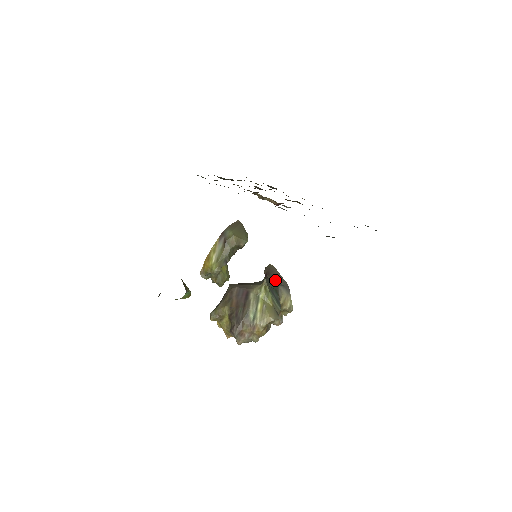
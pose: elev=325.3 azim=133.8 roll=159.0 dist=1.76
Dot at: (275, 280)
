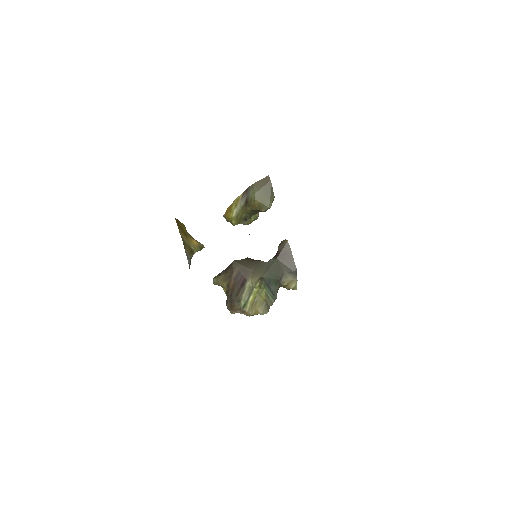
Dot at: (284, 263)
